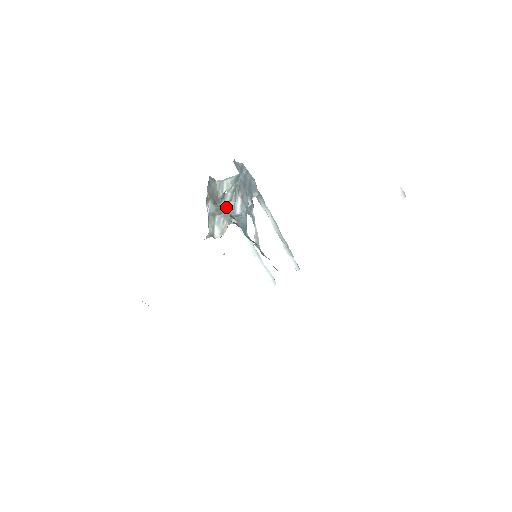
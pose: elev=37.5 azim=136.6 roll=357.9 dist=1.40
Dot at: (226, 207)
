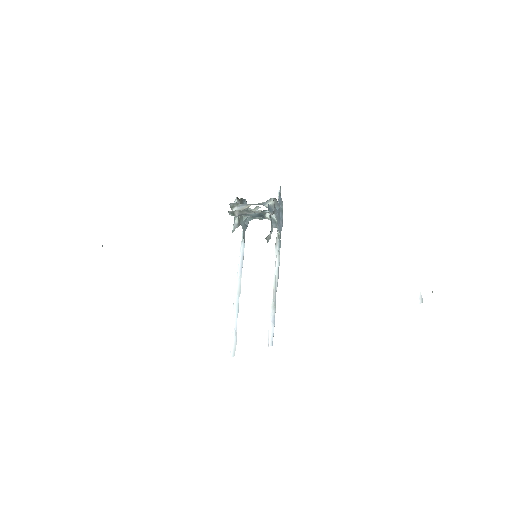
Dot at: occluded
